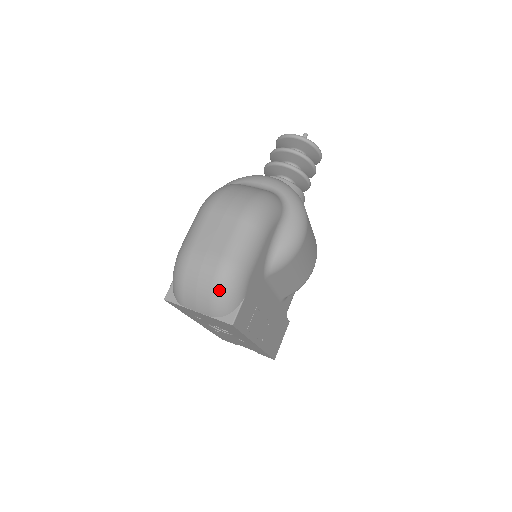
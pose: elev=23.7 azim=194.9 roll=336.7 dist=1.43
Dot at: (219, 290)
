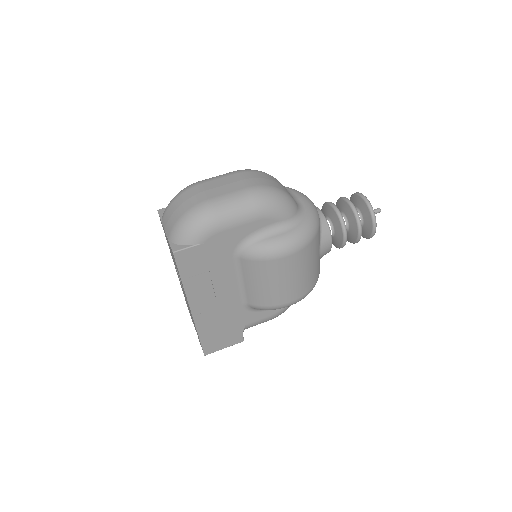
Dot at: (186, 219)
